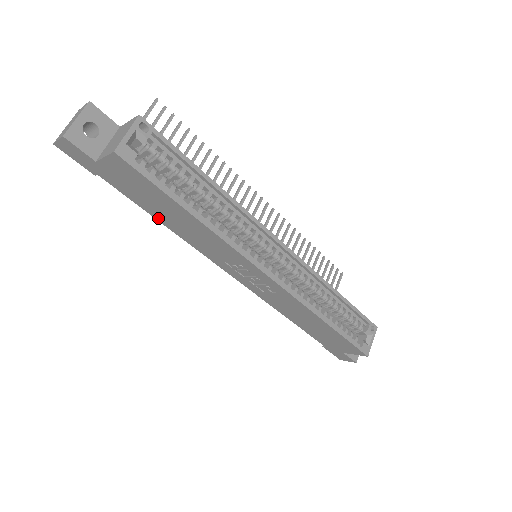
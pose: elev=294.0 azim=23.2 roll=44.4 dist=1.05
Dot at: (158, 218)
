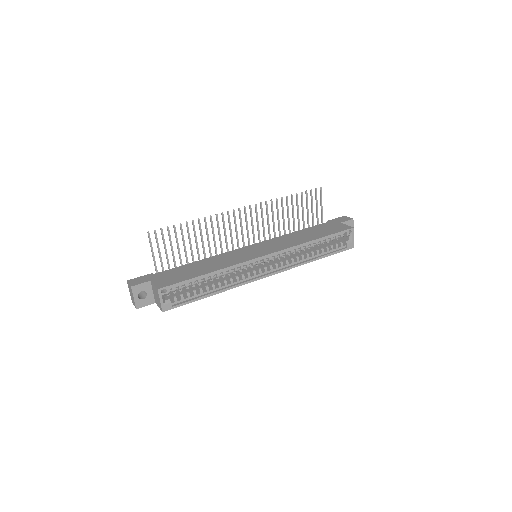
Dot at: occluded
